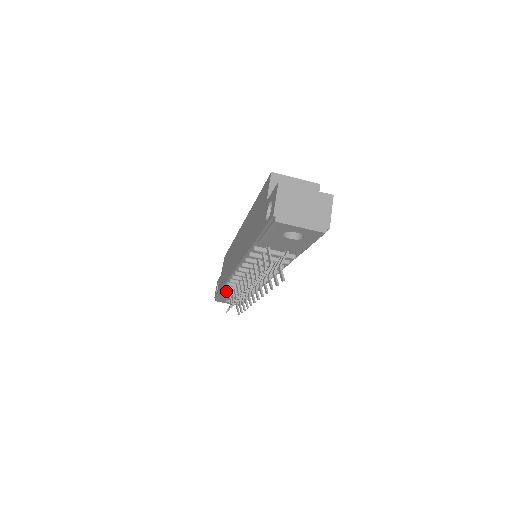
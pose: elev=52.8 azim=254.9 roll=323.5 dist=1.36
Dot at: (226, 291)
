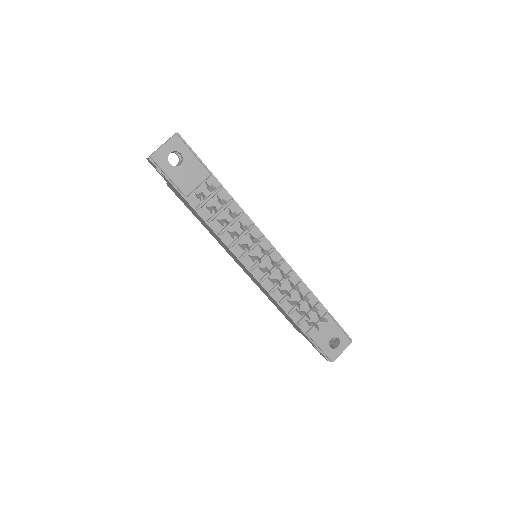
Dot at: (300, 321)
